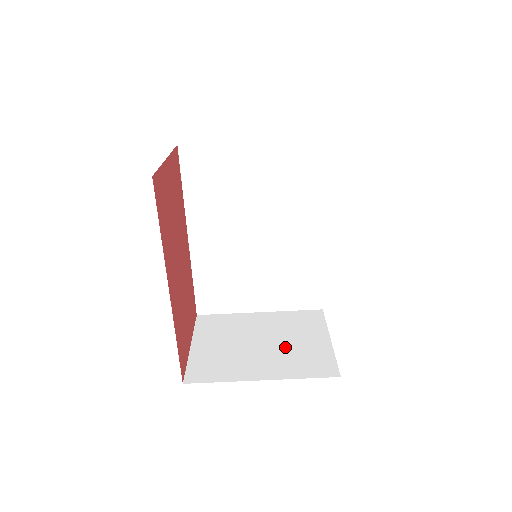
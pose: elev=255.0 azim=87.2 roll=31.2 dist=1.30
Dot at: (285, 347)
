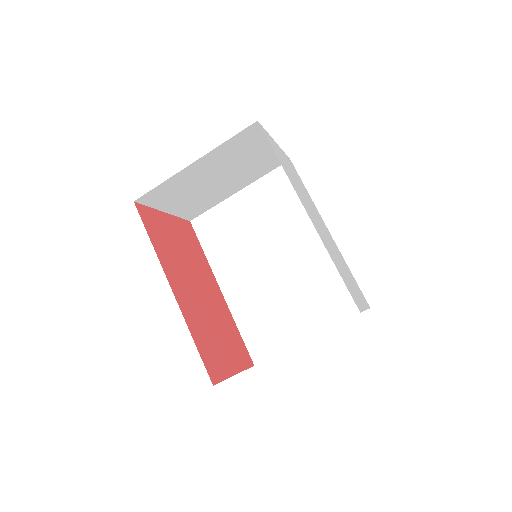
Dot at: occluded
